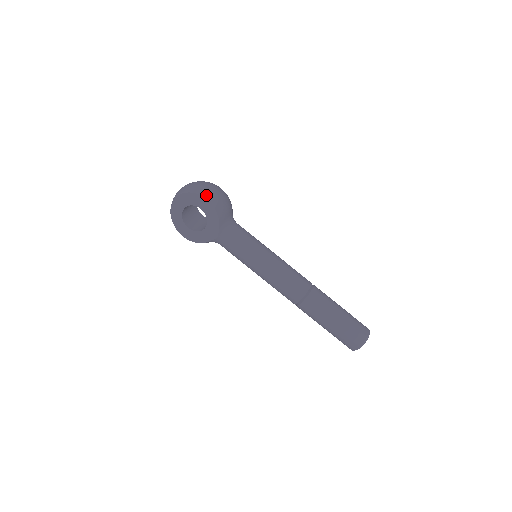
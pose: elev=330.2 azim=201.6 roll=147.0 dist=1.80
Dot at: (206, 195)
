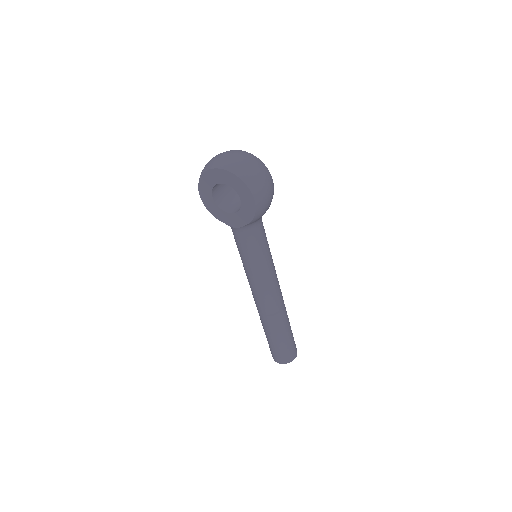
Dot at: (257, 195)
